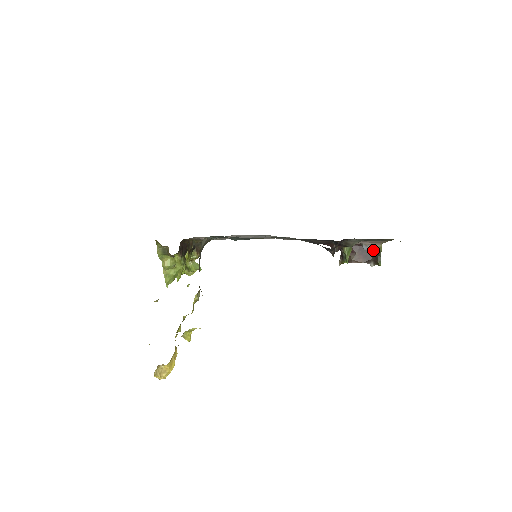
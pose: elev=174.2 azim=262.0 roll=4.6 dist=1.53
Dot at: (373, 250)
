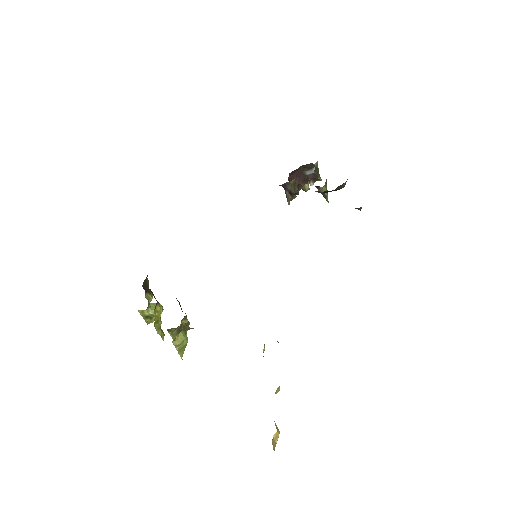
Dot at: occluded
